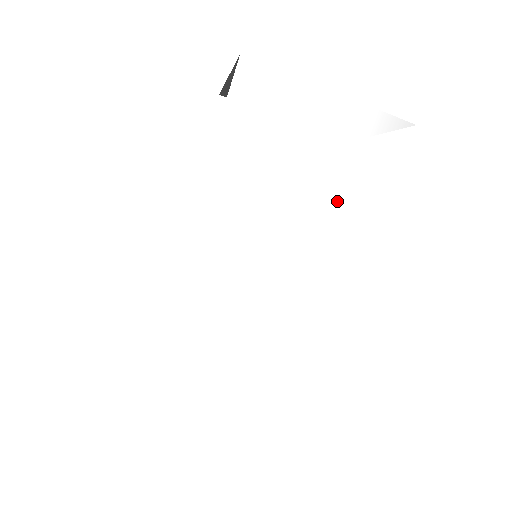
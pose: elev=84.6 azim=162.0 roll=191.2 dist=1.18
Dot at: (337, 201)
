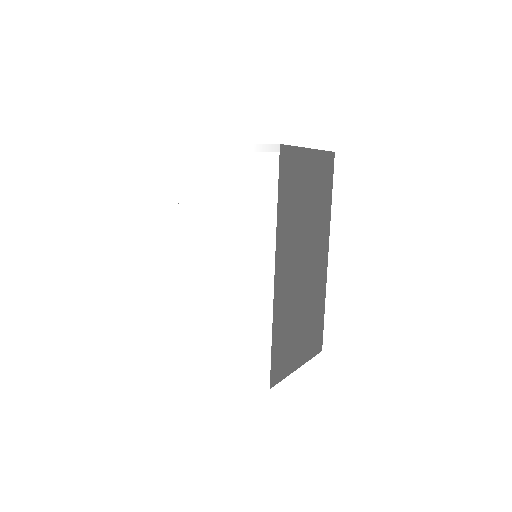
Dot at: (246, 212)
